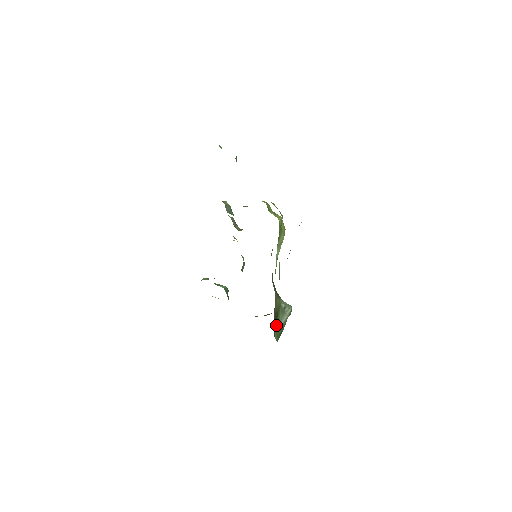
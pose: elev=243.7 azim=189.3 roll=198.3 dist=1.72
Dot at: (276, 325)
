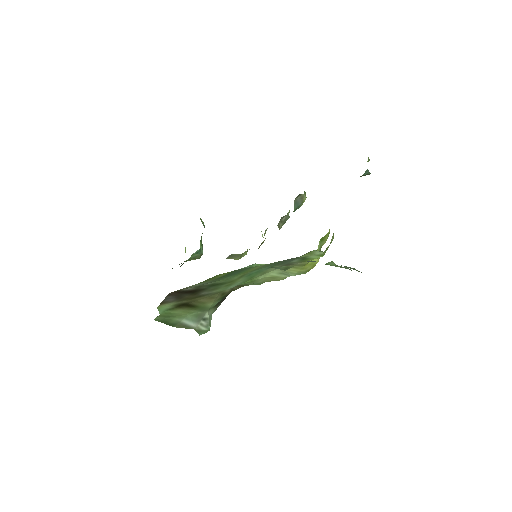
Dot at: (178, 308)
